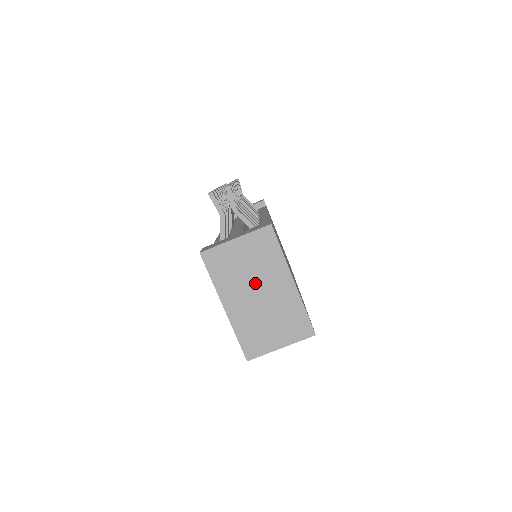
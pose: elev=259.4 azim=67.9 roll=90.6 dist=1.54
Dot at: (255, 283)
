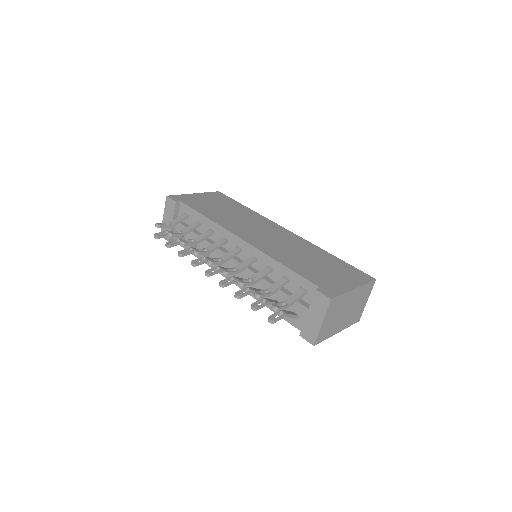
Dot at: (342, 313)
